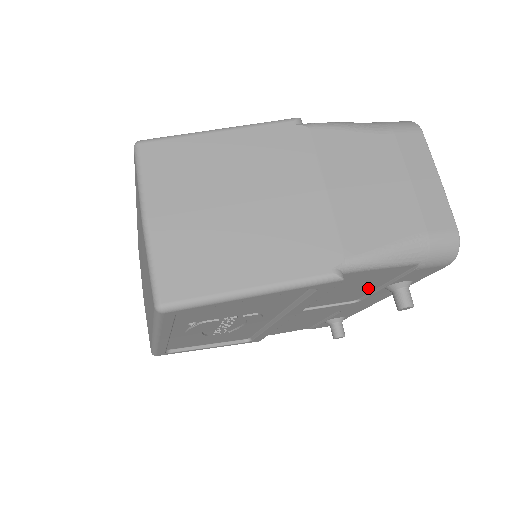
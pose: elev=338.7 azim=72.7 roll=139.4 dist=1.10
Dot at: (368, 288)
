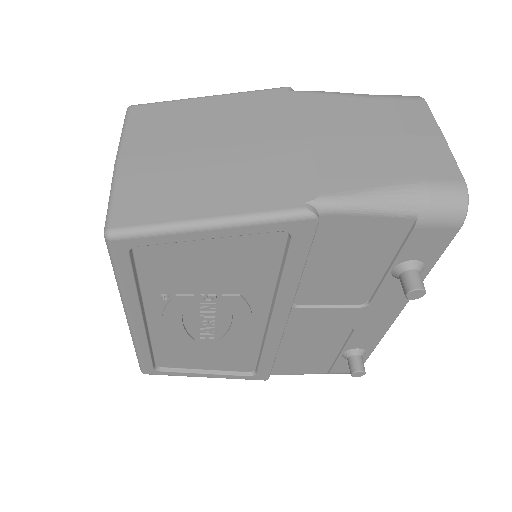
Dot at: (370, 272)
